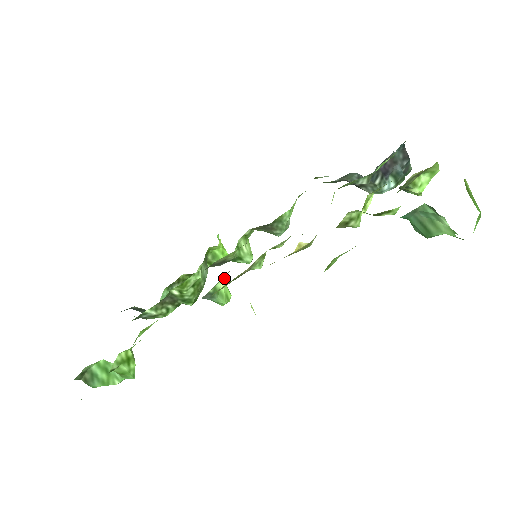
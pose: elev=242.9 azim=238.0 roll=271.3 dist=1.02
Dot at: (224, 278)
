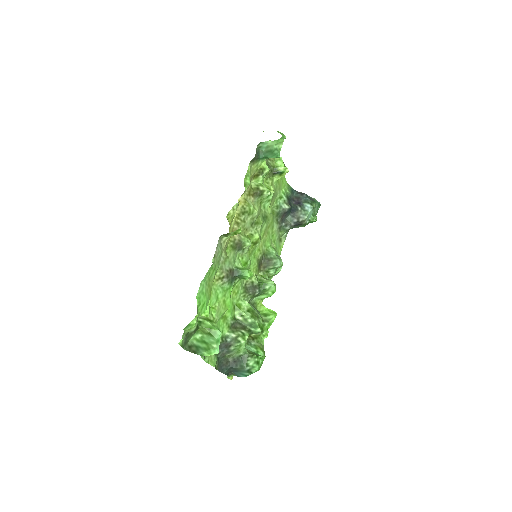
Dot at: occluded
